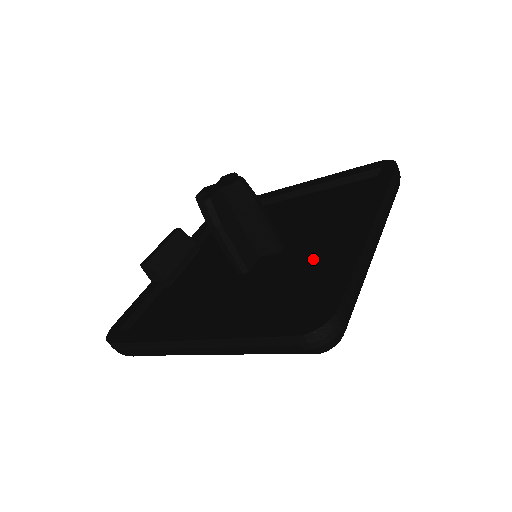
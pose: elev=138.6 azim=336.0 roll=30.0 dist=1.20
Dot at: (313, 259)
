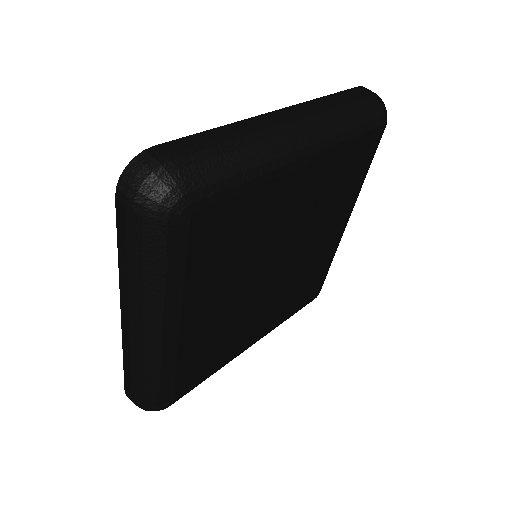
Dot at: occluded
